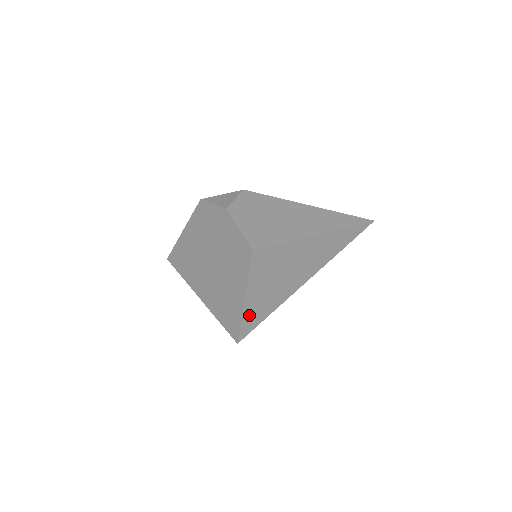
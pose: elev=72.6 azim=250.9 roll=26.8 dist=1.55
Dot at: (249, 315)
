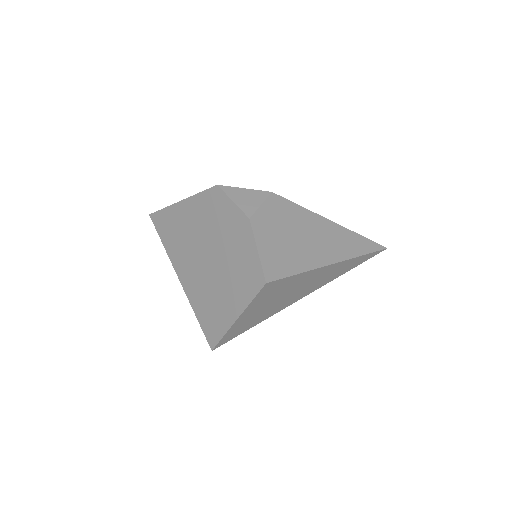
Dot at: (234, 330)
